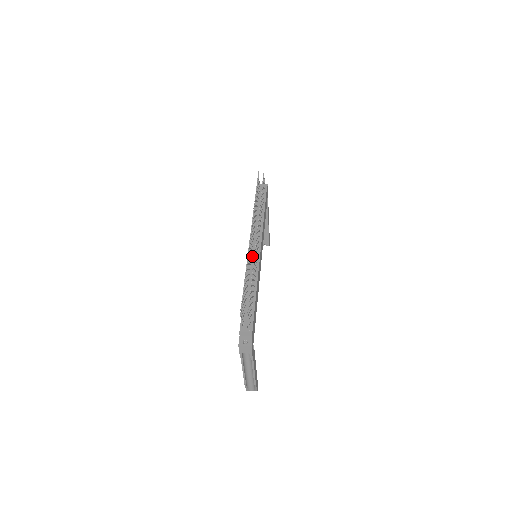
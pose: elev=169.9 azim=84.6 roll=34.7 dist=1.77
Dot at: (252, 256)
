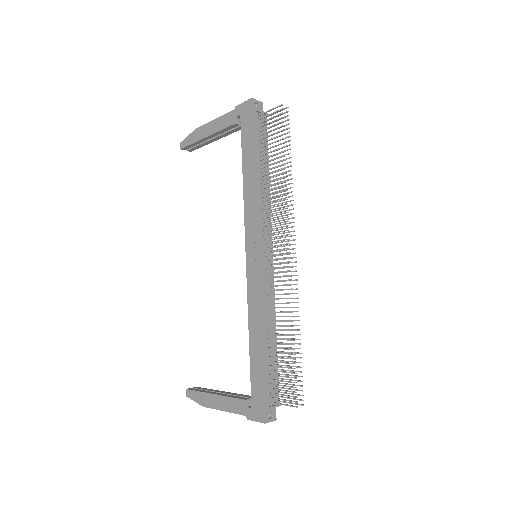
Dot at: (266, 271)
